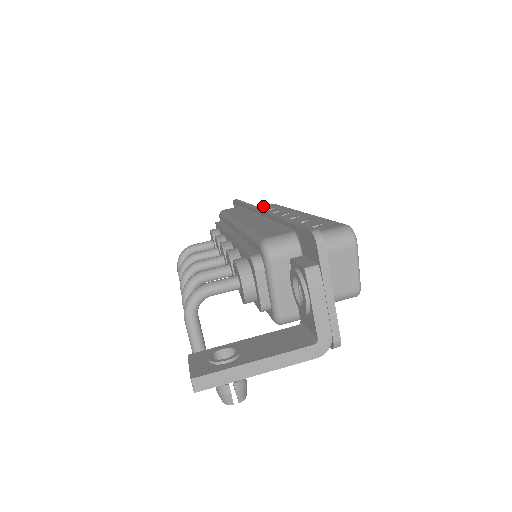
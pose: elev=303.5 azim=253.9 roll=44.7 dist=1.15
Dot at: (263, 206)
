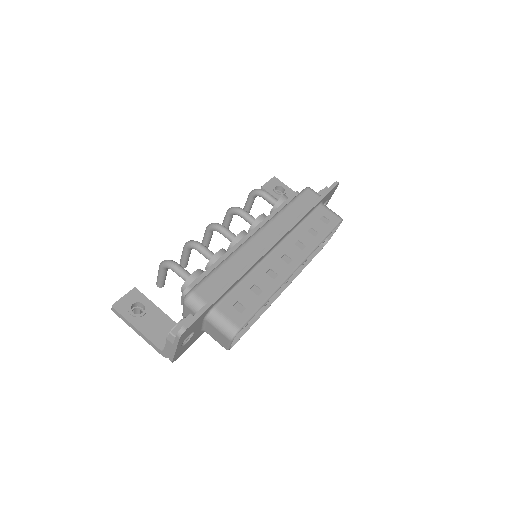
Dot at: (330, 216)
